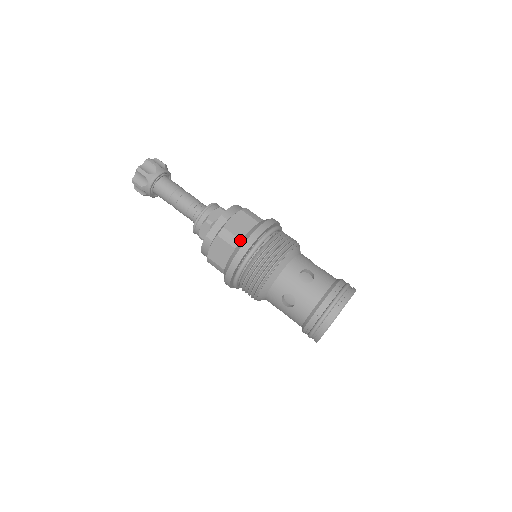
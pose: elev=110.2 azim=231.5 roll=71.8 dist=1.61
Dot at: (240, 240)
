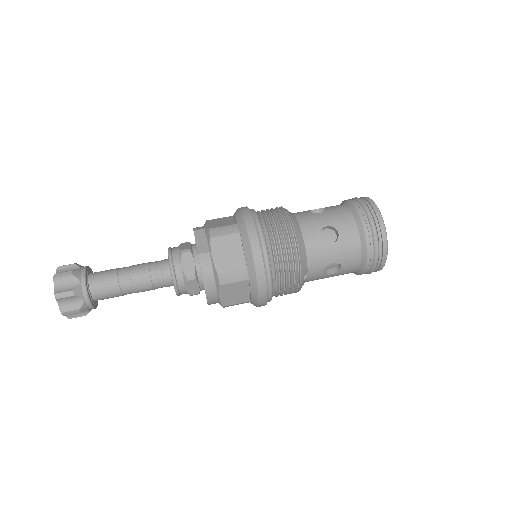
Dot at: (236, 224)
